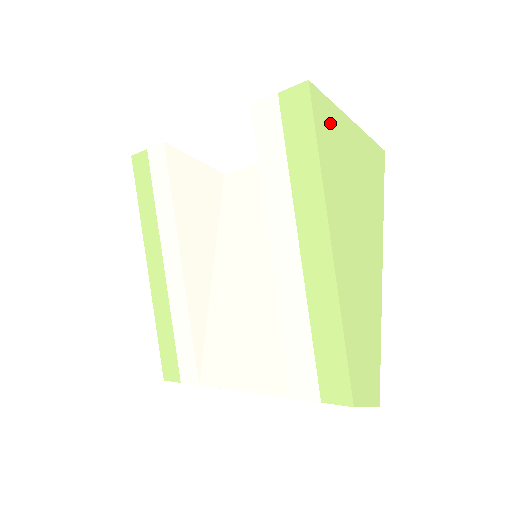
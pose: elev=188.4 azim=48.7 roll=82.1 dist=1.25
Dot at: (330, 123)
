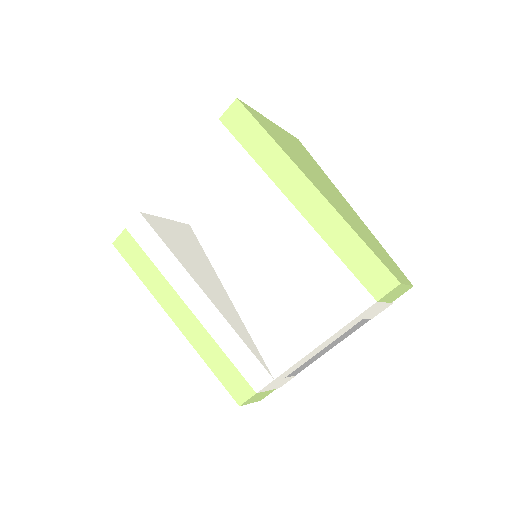
Dot at: (263, 122)
